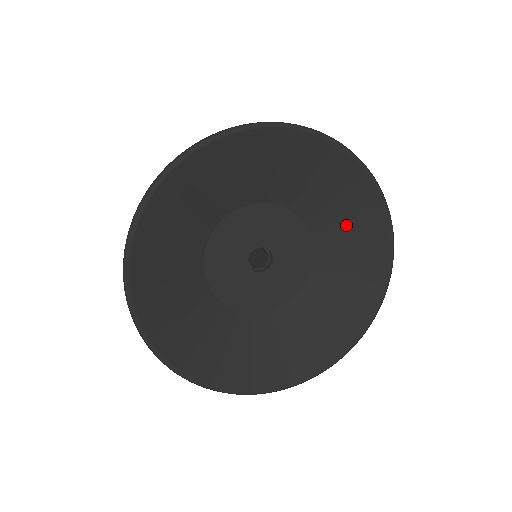
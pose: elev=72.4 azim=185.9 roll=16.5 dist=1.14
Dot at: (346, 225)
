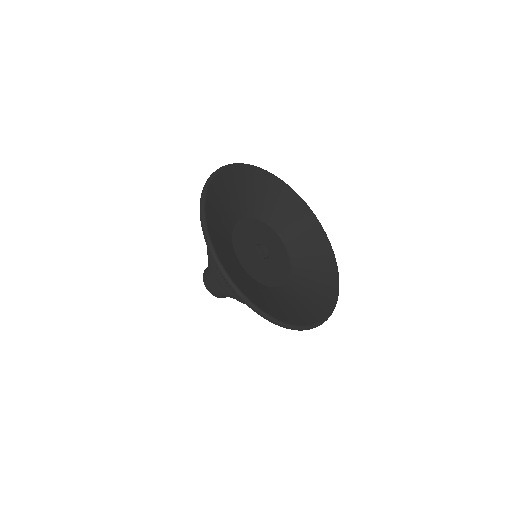
Dot at: (287, 214)
